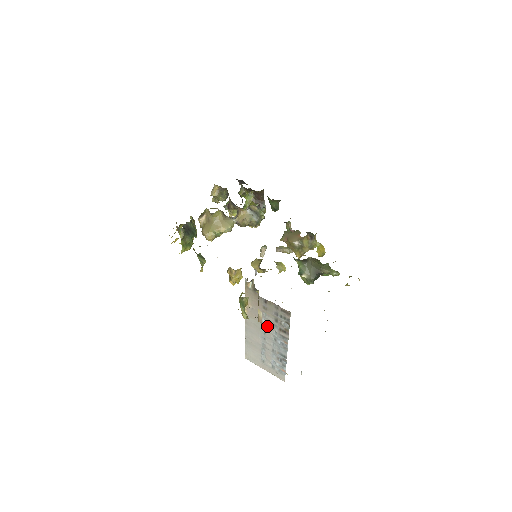
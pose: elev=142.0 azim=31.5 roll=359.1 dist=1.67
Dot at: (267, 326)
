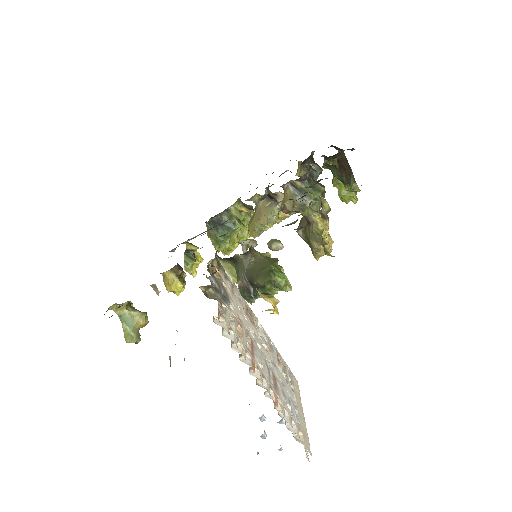
Dot at: occluded
